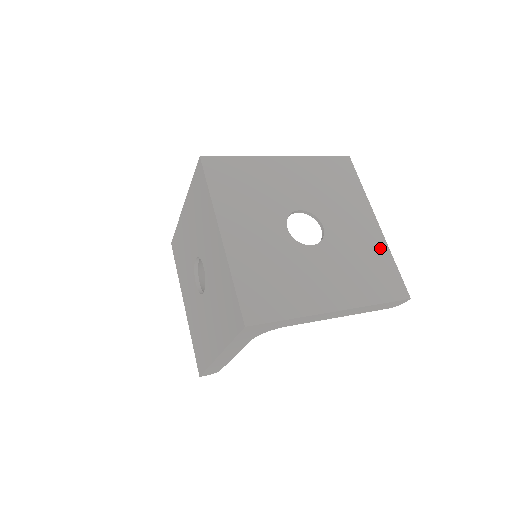
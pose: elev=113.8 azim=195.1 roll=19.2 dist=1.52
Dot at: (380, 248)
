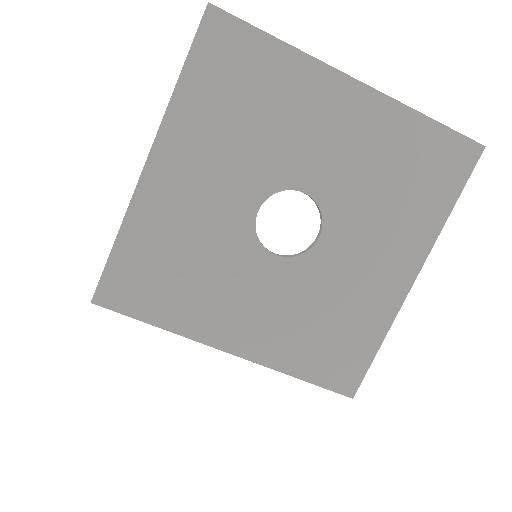
Dot at: (394, 122)
